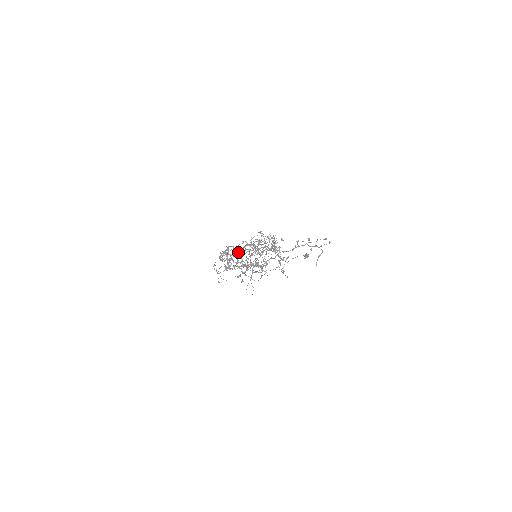
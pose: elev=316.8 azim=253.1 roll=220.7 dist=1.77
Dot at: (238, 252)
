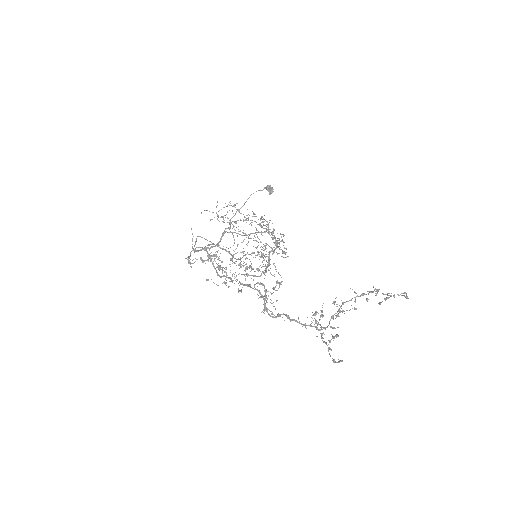
Dot at: occluded
